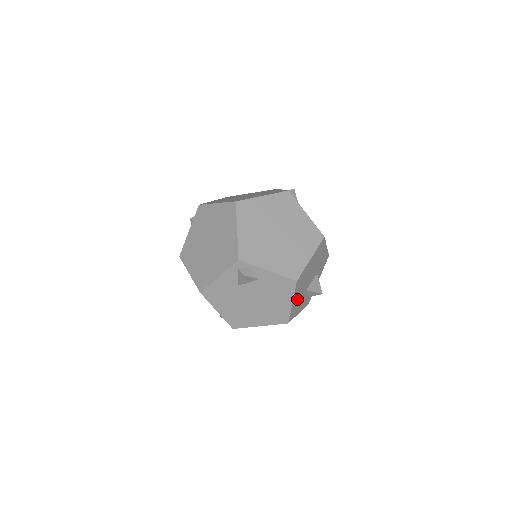
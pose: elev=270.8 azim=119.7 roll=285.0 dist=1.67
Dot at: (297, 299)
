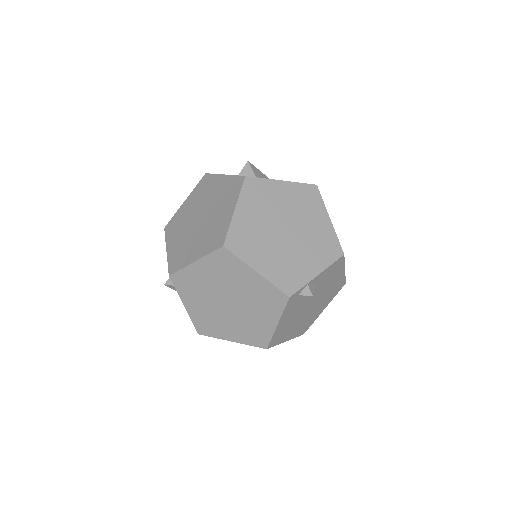
Dot at: occluded
